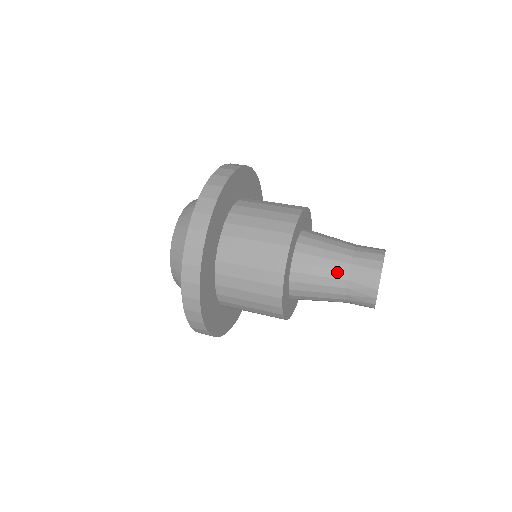
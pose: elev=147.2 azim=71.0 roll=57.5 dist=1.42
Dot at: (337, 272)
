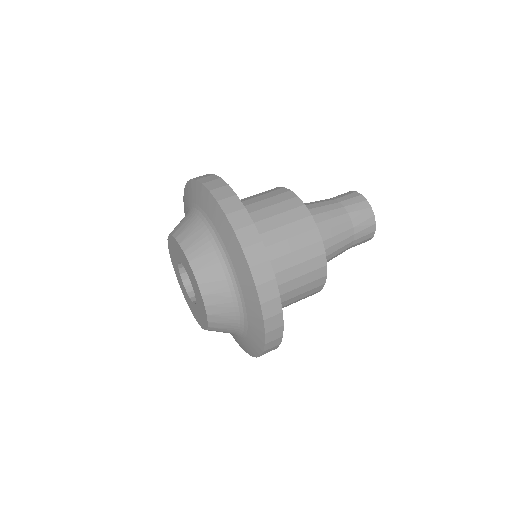
Dot at: (336, 211)
